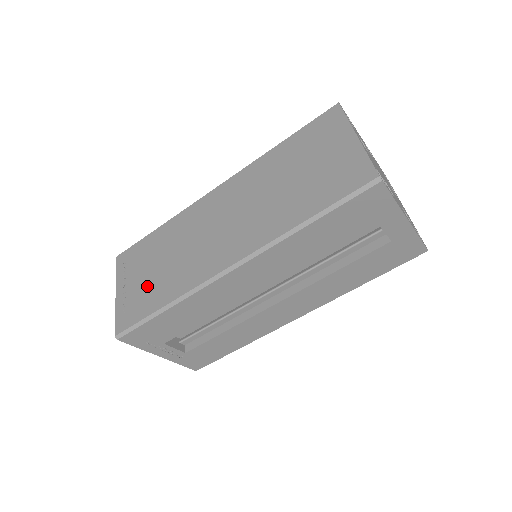
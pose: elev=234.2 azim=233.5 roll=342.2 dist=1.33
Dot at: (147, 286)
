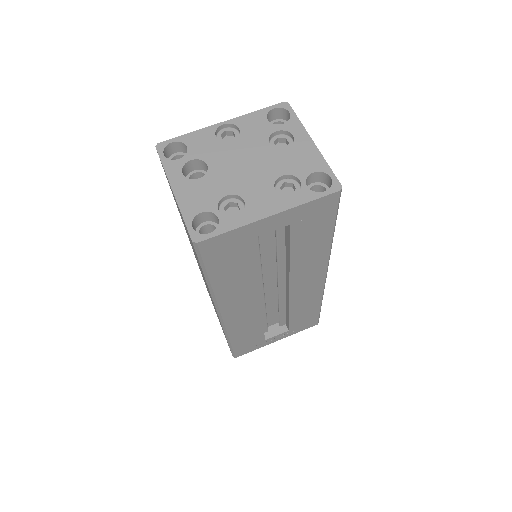
Dot at: occluded
